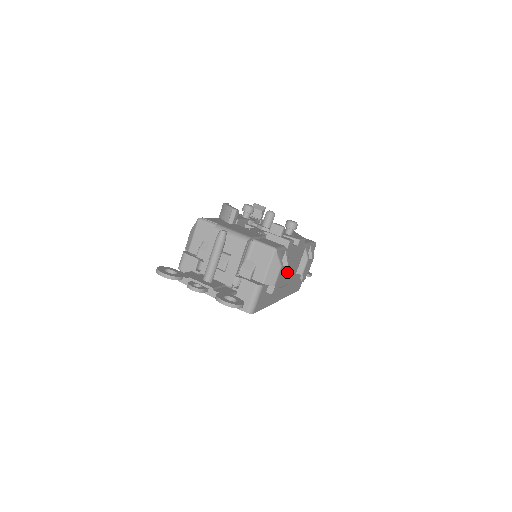
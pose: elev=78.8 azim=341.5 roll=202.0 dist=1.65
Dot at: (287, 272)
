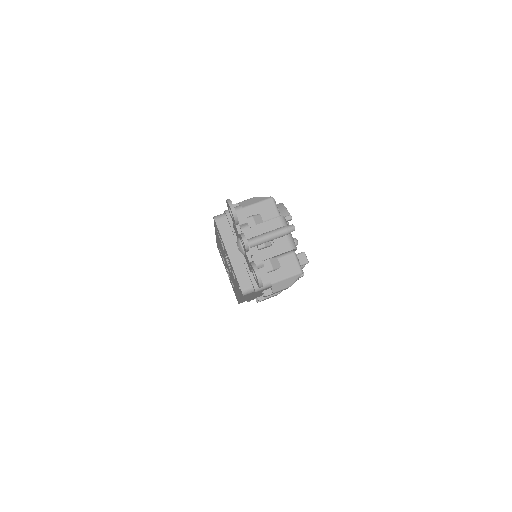
Dot at: occluded
